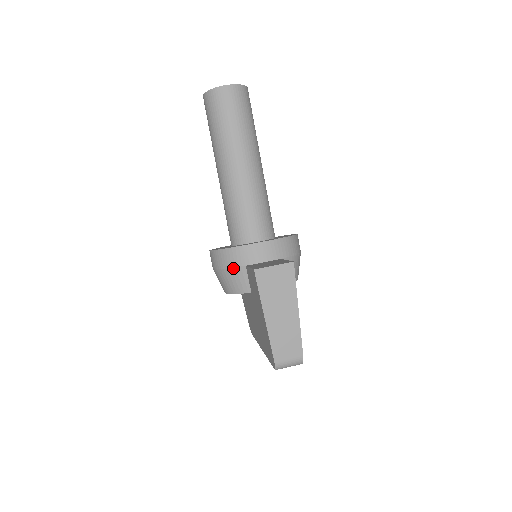
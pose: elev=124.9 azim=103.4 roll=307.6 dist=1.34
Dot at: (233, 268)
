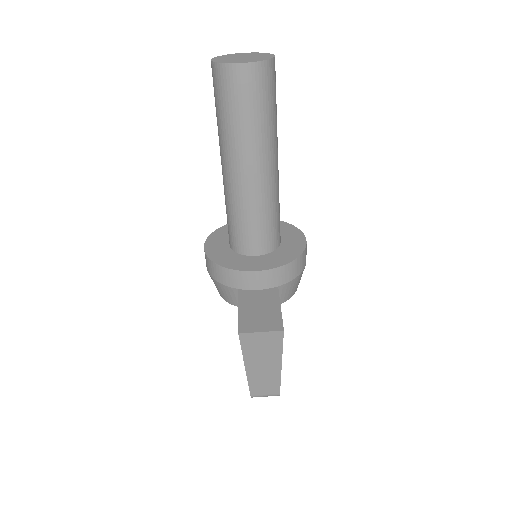
Dot at: (225, 285)
